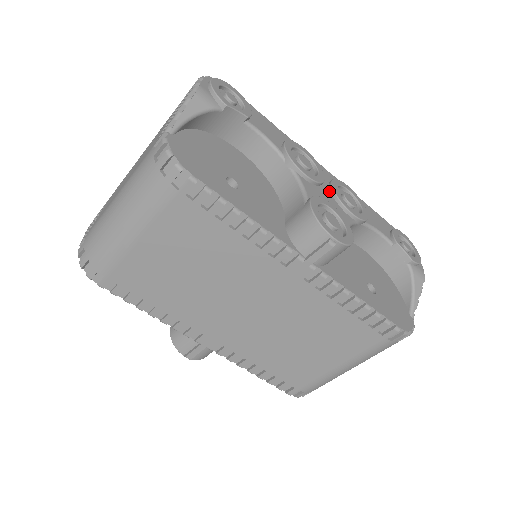
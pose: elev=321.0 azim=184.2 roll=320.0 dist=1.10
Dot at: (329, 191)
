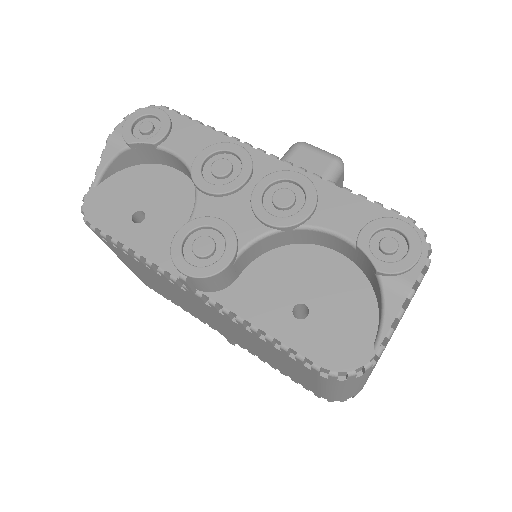
Dot at: (249, 196)
